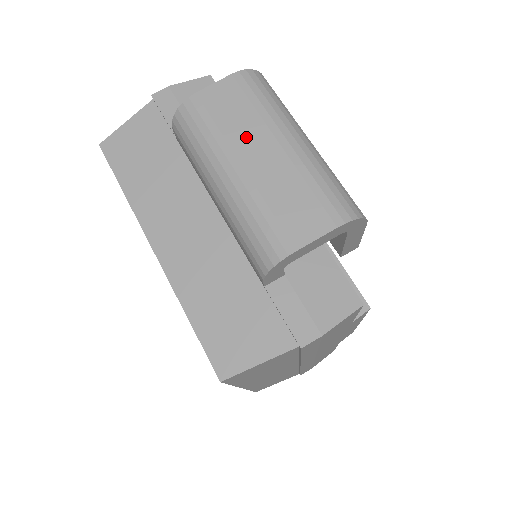
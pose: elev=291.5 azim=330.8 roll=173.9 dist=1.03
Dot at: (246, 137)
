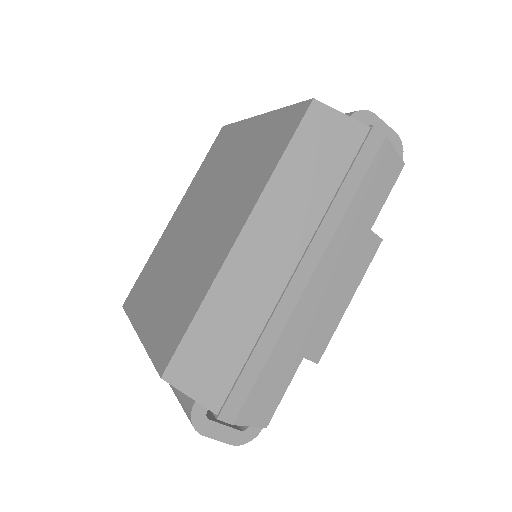
Dot at: occluded
